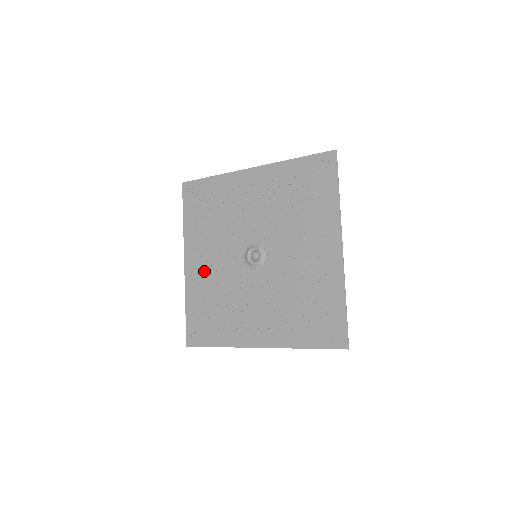
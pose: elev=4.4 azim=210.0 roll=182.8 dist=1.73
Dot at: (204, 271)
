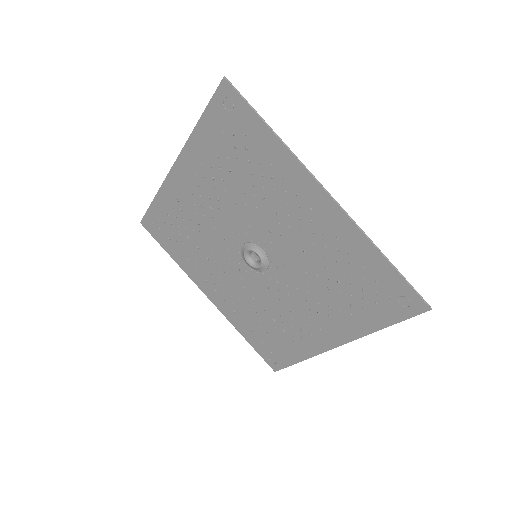
Dot at: (192, 200)
